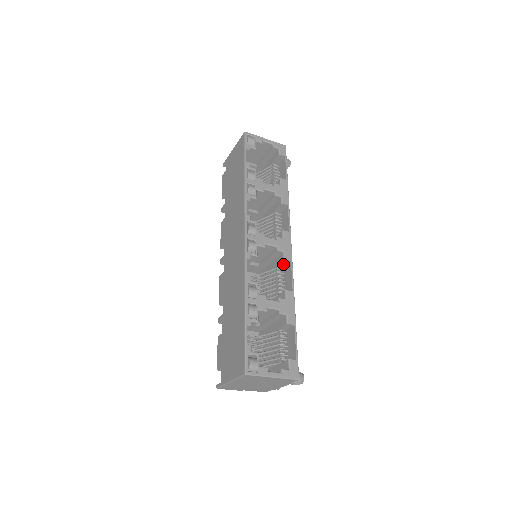
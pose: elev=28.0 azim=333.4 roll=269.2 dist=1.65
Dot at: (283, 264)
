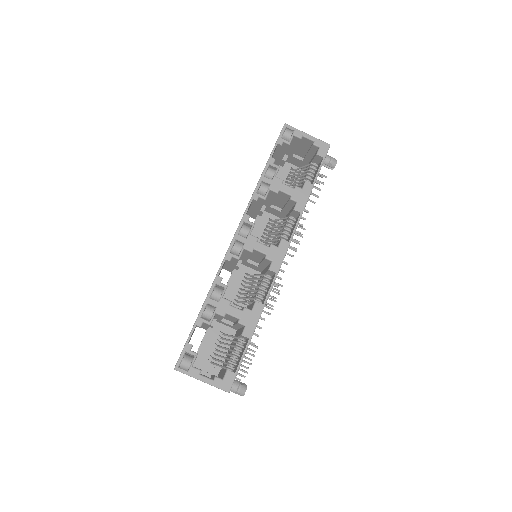
Dot at: (271, 273)
